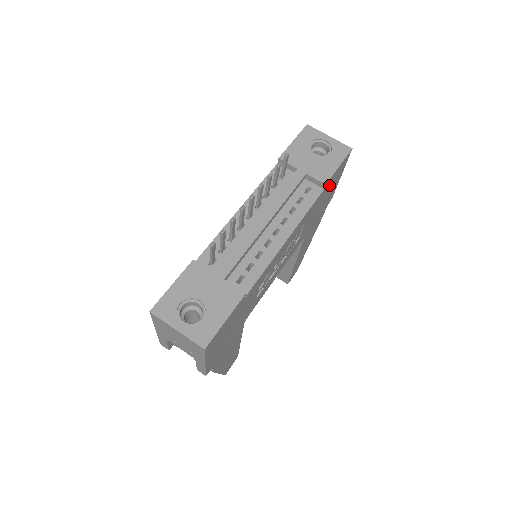
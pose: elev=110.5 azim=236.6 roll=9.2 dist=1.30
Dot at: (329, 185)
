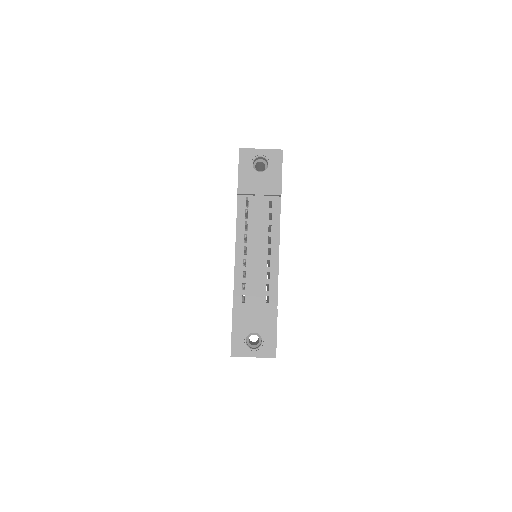
Dot at: occluded
